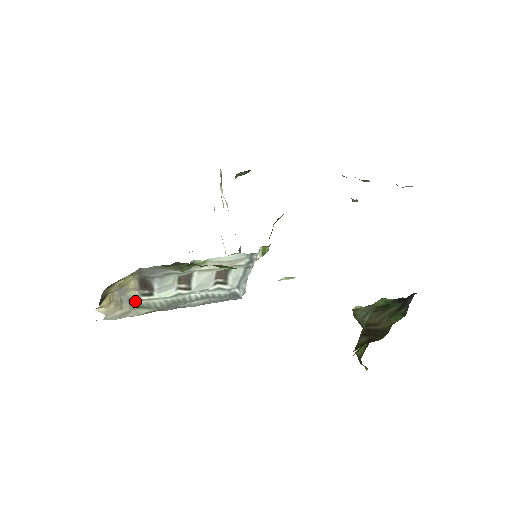
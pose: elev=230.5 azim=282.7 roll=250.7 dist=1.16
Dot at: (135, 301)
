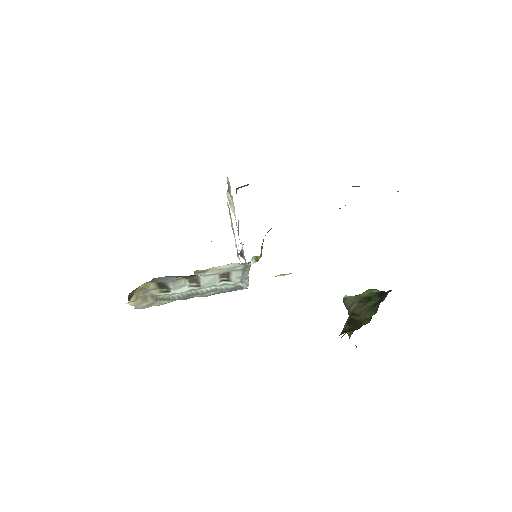
Dot at: (157, 296)
